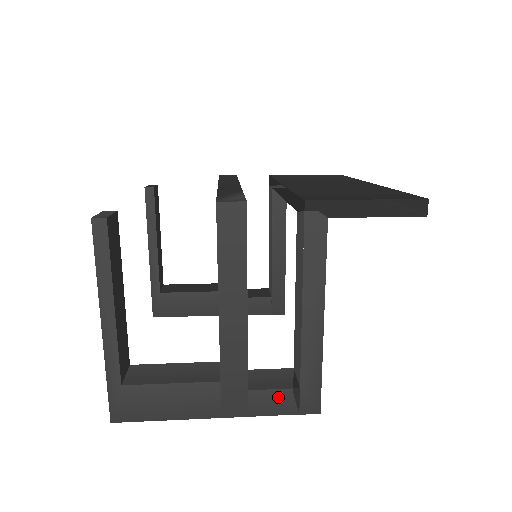
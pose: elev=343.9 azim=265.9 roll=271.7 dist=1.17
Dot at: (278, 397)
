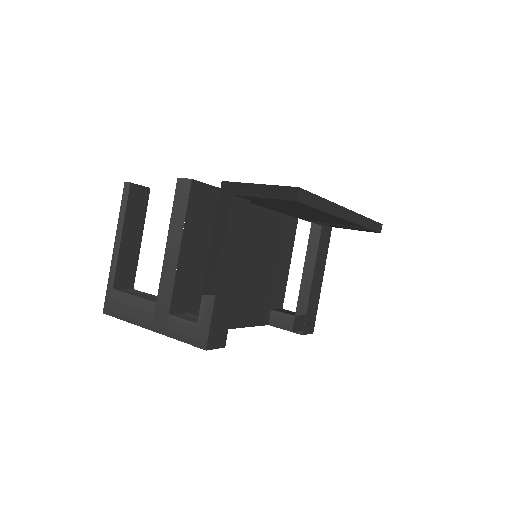
Dot at: (184, 326)
